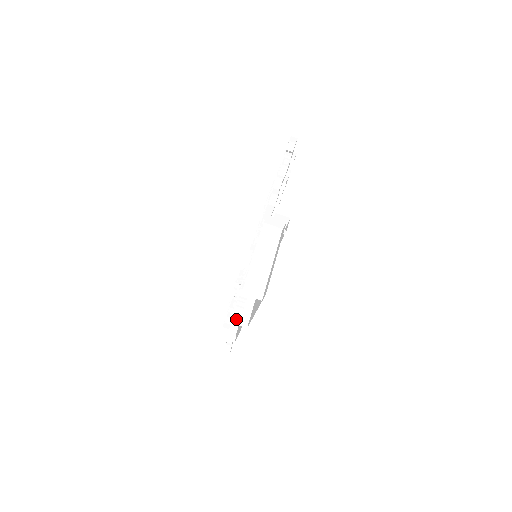
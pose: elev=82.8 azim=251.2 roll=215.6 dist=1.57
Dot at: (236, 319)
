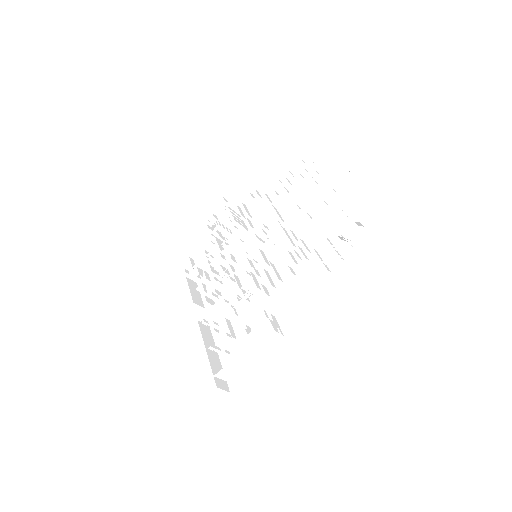
Dot at: (204, 319)
